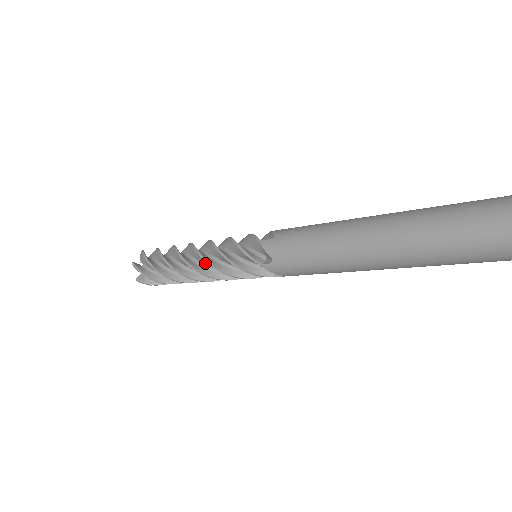
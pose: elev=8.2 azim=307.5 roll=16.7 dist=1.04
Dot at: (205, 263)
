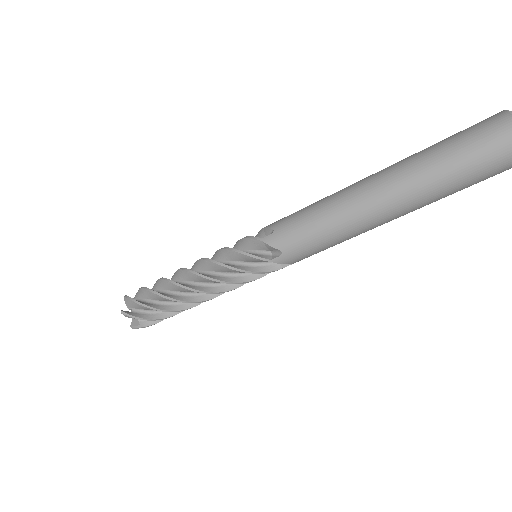
Dot at: (207, 281)
